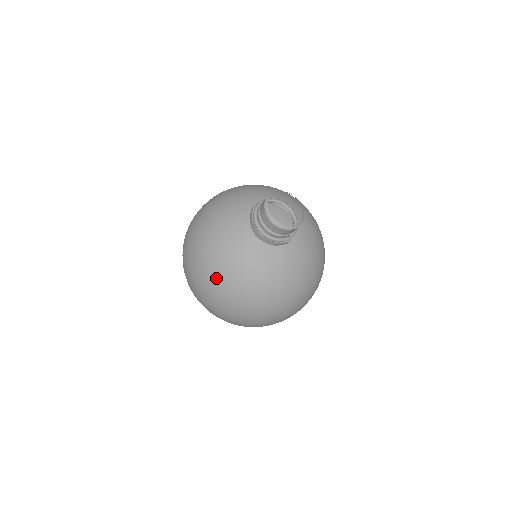
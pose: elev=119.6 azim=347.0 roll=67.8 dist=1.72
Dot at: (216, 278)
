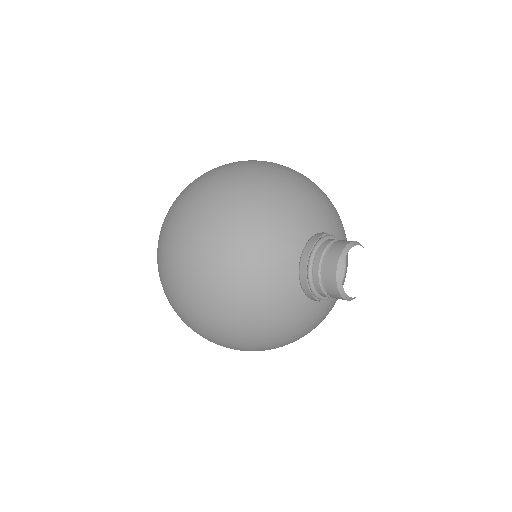
Dot at: (248, 342)
